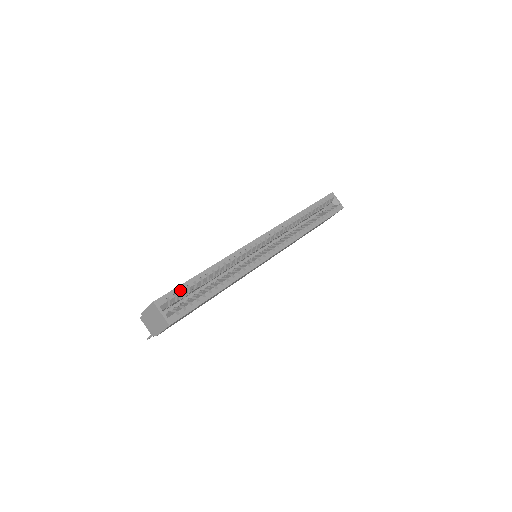
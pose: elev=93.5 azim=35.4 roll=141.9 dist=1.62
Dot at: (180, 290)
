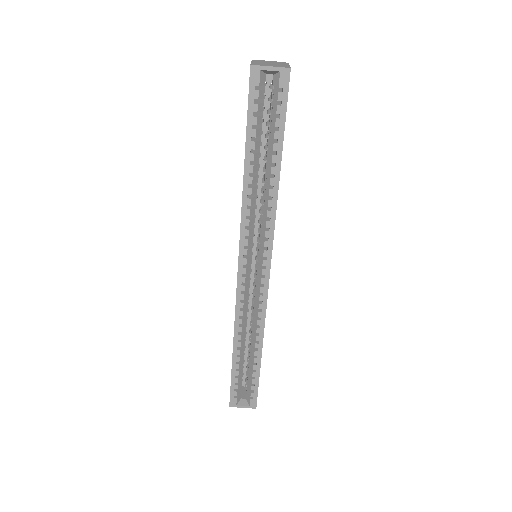
Dot at: (235, 379)
